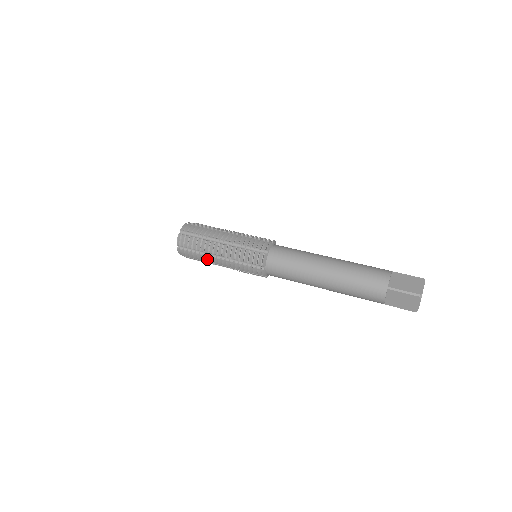
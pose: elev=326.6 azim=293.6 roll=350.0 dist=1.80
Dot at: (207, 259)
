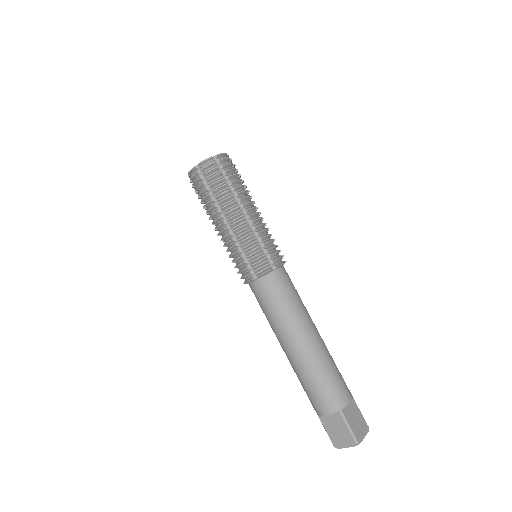
Dot at: (211, 209)
